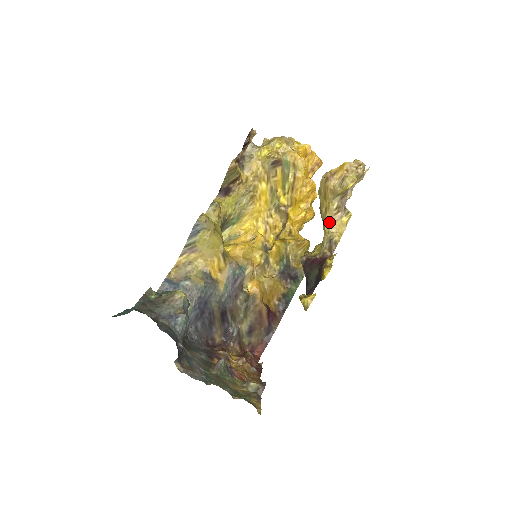
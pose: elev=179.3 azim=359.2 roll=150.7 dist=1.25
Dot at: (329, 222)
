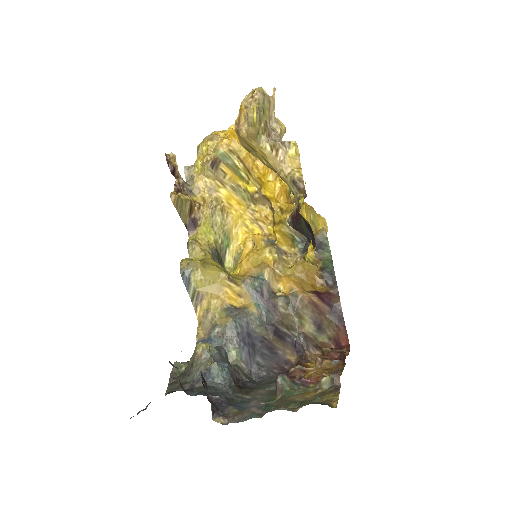
Dot at: (278, 167)
